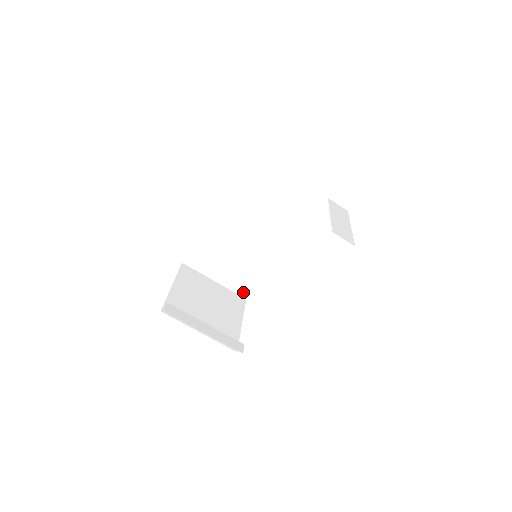
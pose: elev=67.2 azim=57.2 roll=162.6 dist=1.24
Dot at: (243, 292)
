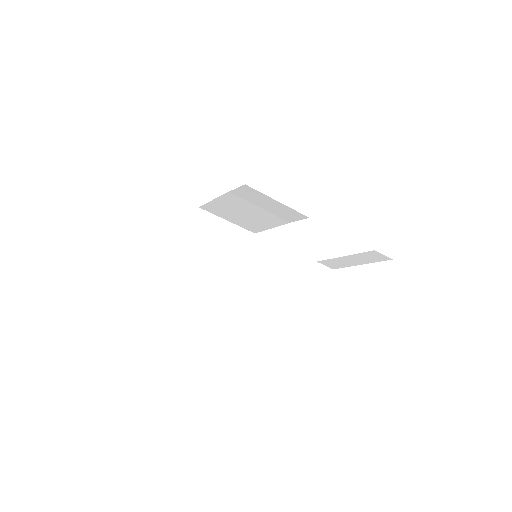
Dot at: (252, 230)
